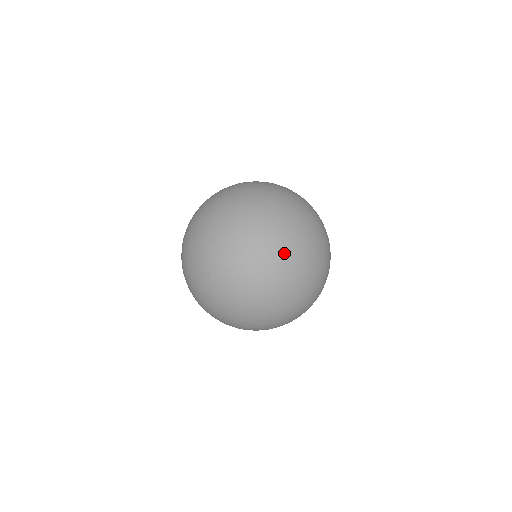
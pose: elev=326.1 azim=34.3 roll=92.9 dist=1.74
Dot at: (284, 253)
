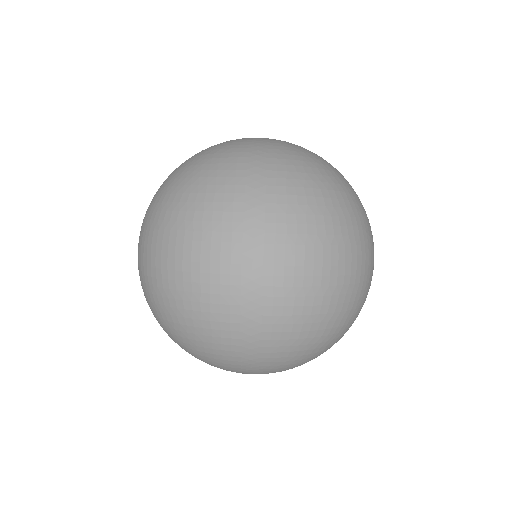
Dot at: (191, 347)
